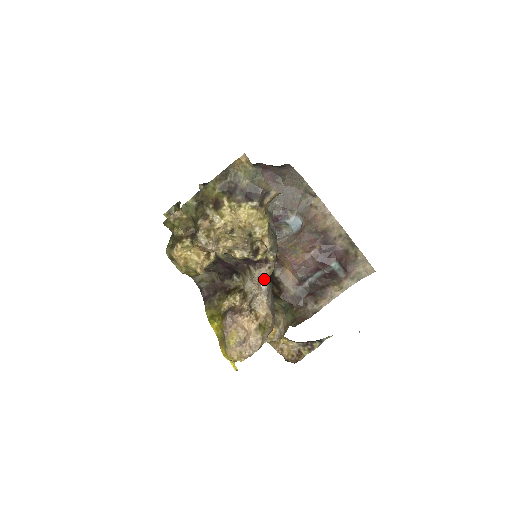
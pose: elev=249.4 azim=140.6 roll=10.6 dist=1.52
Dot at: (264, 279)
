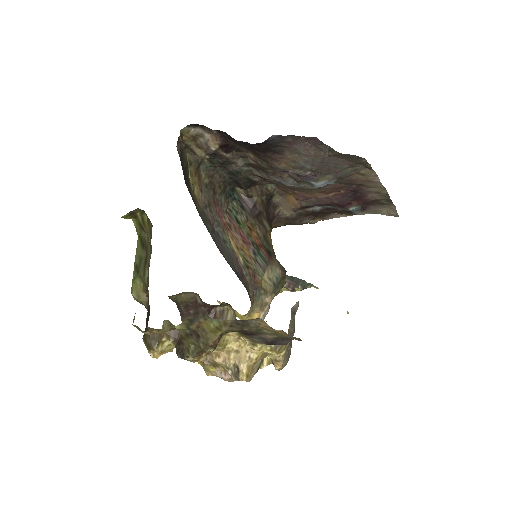
Dot at: occluded
